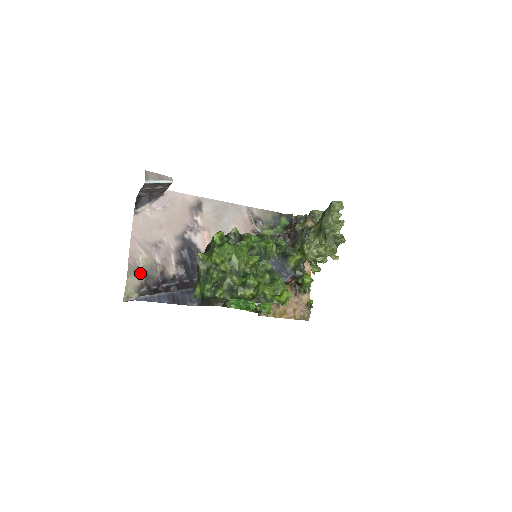
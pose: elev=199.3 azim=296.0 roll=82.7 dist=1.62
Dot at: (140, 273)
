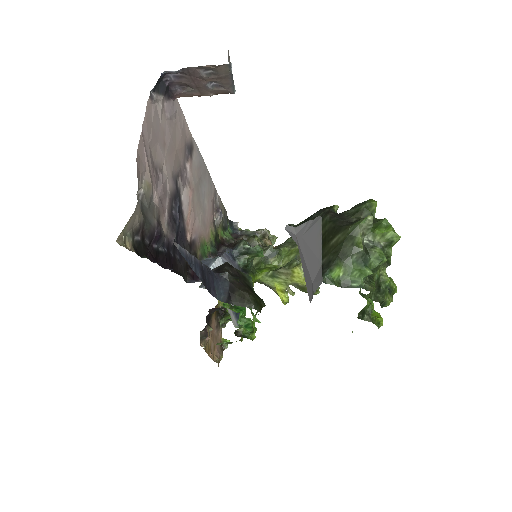
Dot at: (139, 204)
